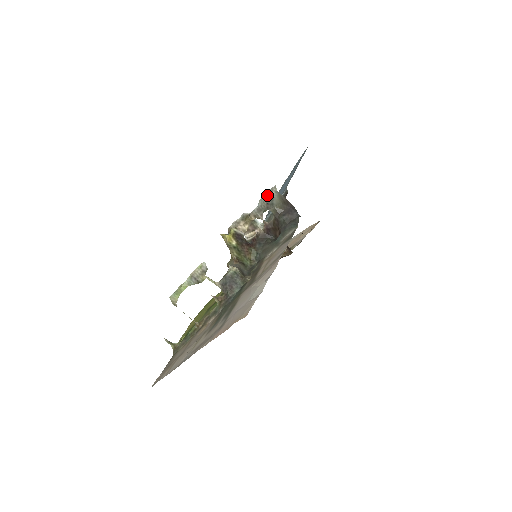
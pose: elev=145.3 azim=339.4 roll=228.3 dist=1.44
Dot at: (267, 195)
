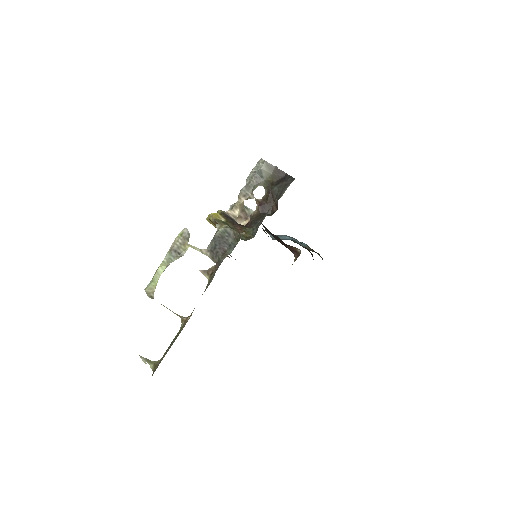
Dot at: (254, 170)
